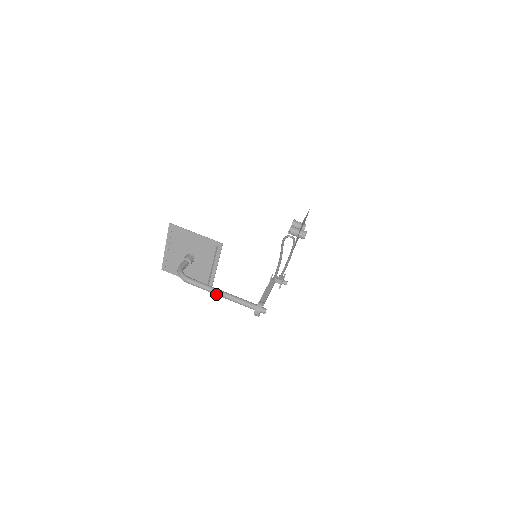
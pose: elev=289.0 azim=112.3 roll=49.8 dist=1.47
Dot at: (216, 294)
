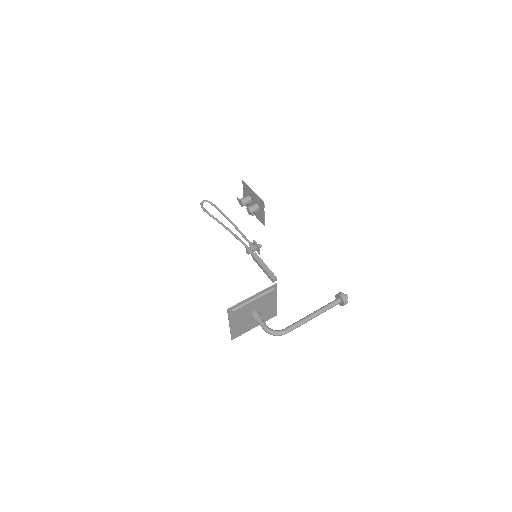
Dot at: occluded
